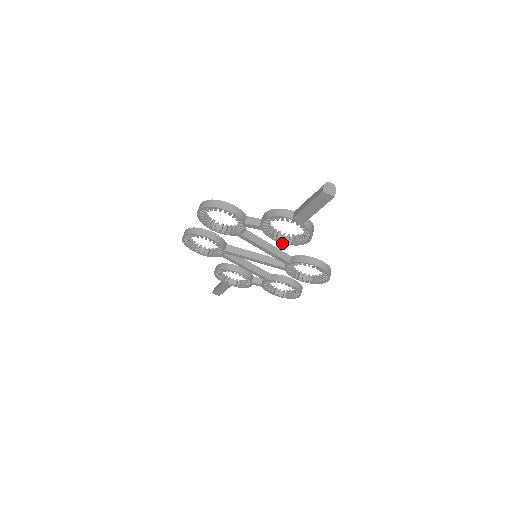
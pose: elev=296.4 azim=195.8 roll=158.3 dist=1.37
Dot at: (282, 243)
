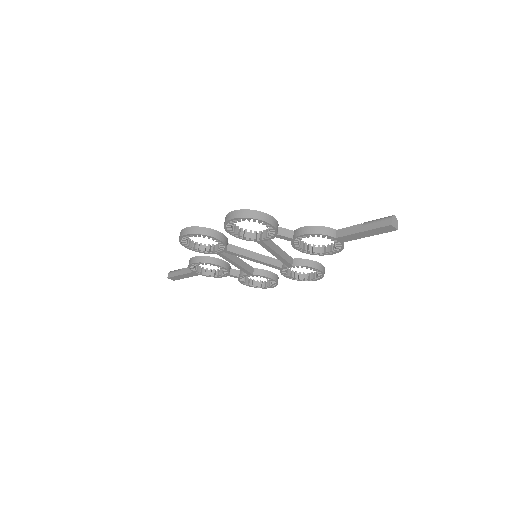
Dot at: (302, 252)
